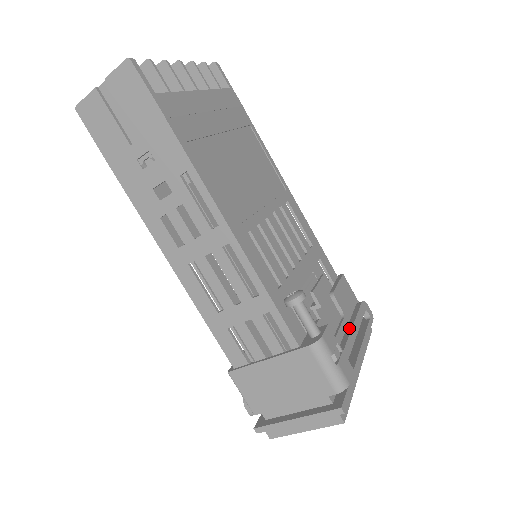
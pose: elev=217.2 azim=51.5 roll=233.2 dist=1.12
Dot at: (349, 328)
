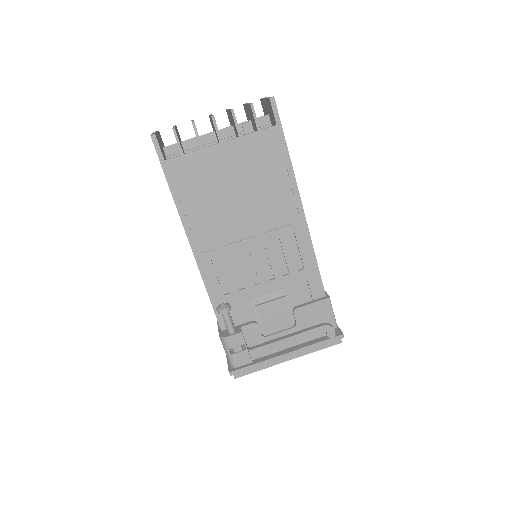
Dot at: (284, 337)
